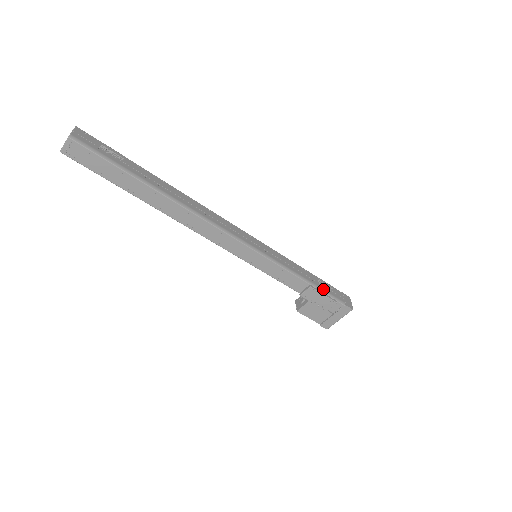
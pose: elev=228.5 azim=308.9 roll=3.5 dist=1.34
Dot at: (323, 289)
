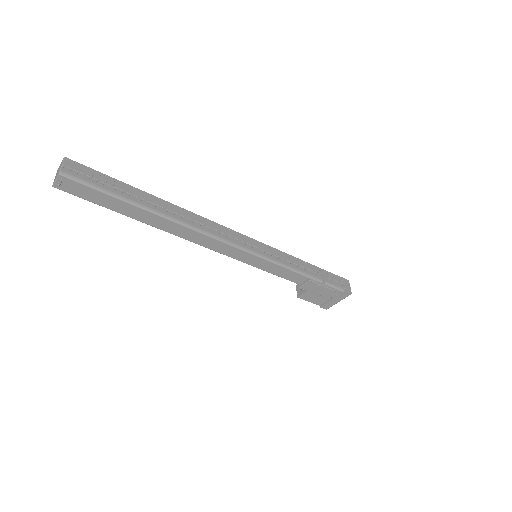
Dot at: (322, 280)
